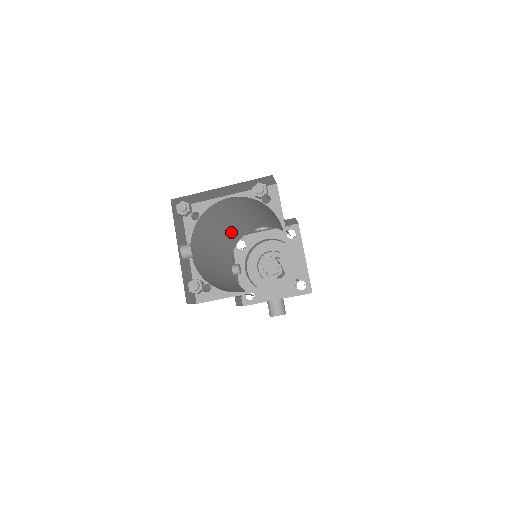
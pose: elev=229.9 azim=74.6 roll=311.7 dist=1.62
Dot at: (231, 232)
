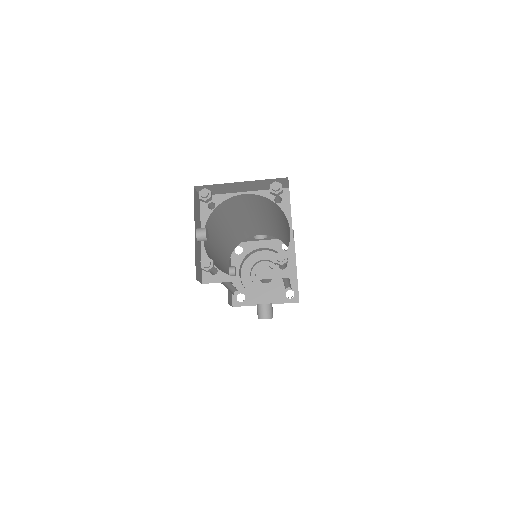
Dot at: (235, 233)
